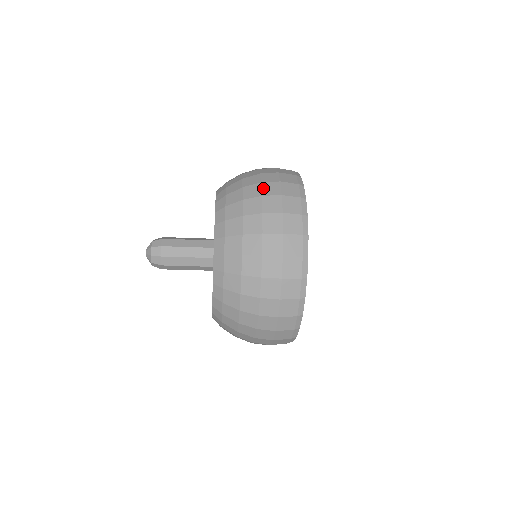
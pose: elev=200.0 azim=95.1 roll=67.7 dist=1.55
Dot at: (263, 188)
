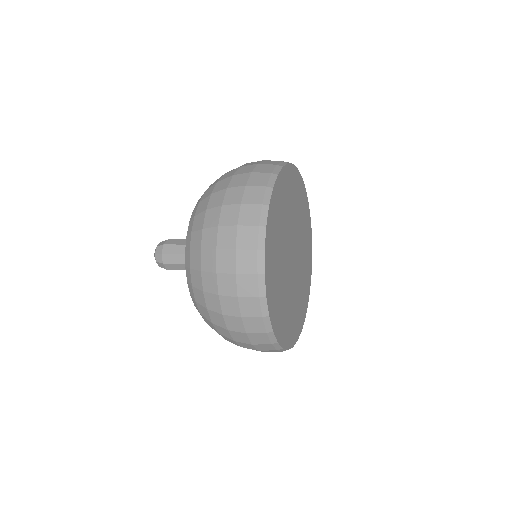
Dot at: (238, 170)
